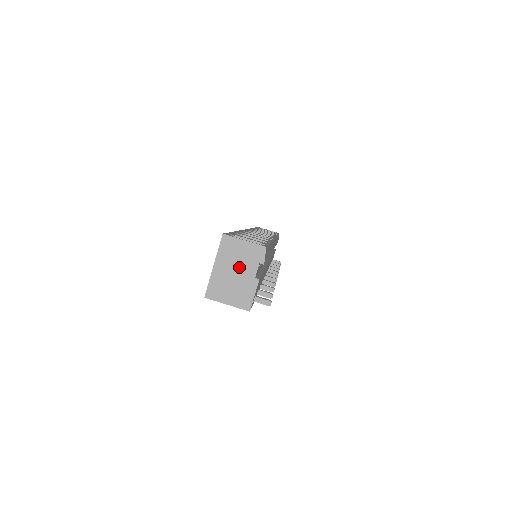
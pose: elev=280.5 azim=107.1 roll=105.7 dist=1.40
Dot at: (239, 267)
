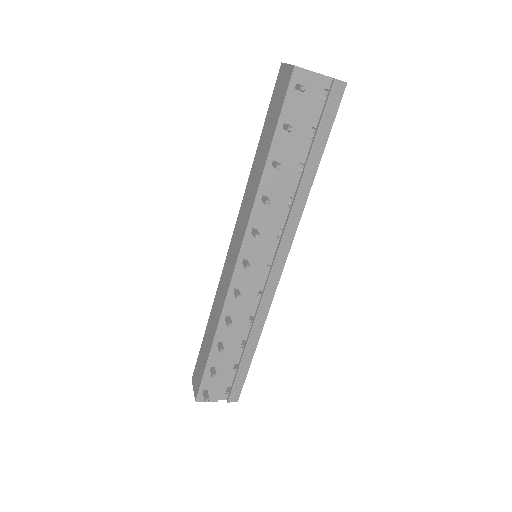
Dot at: occluded
